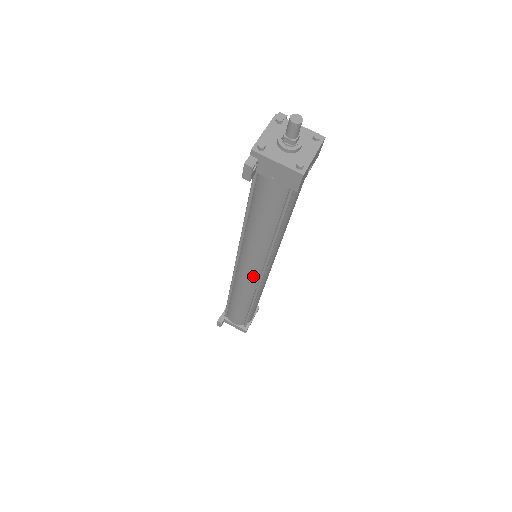
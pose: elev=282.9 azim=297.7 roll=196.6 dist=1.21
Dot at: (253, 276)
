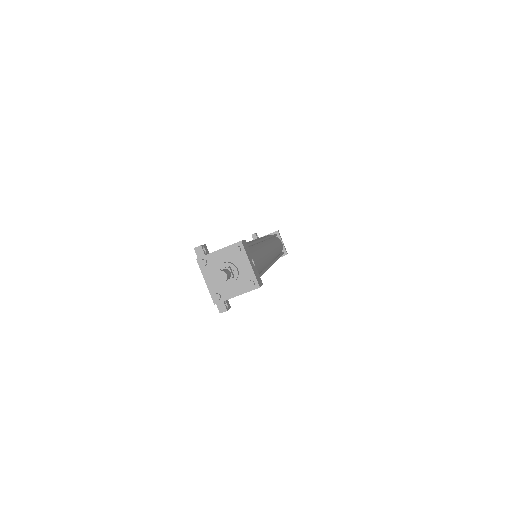
Dot at: occluded
